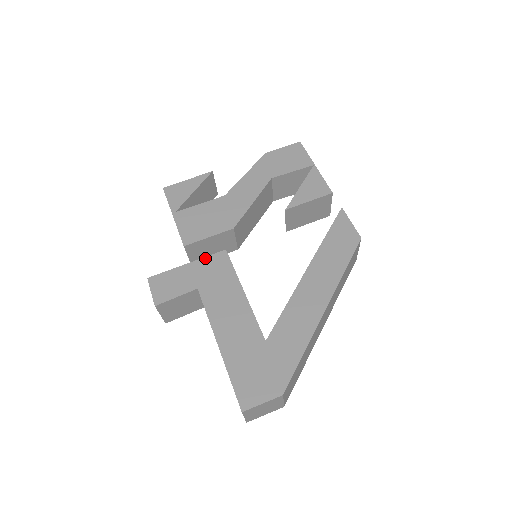
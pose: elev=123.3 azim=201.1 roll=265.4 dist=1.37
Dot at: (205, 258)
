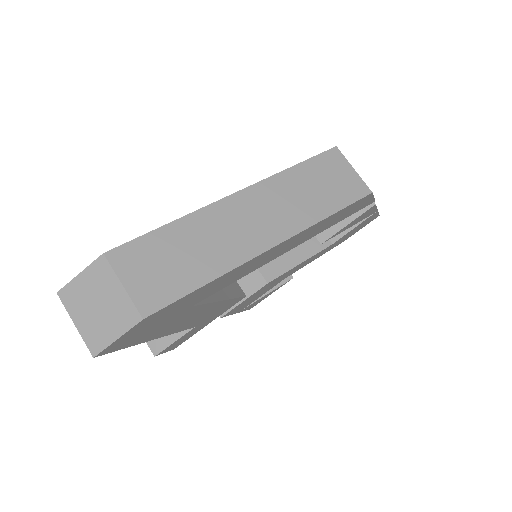
Dot at: occluded
